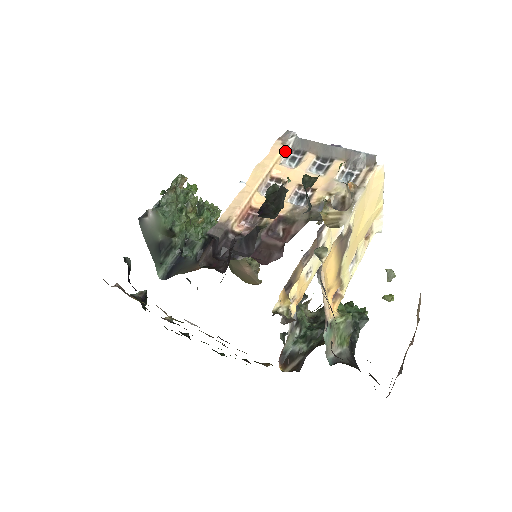
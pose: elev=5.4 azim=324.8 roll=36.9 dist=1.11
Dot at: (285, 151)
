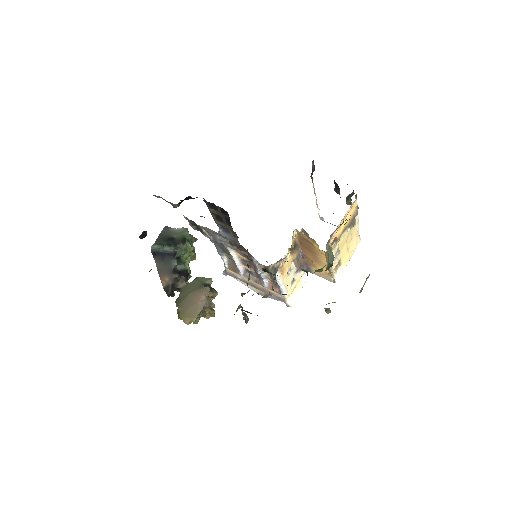
Dot at: (319, 216)
